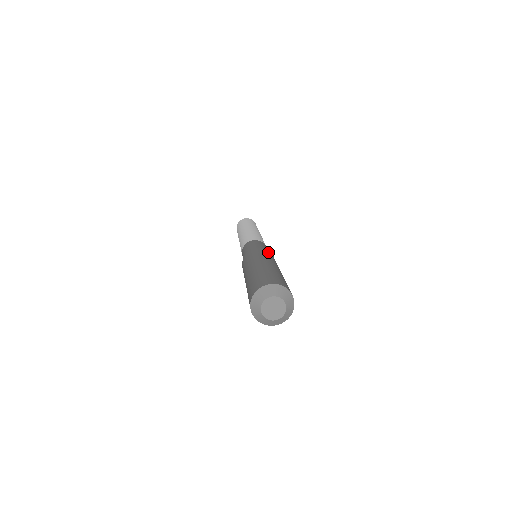
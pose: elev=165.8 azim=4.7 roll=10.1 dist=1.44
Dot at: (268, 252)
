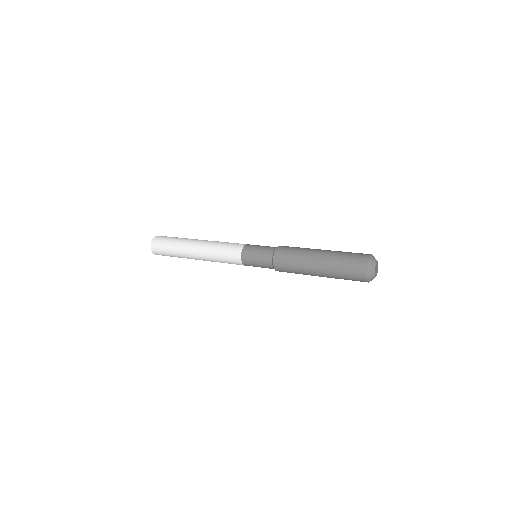
Dot at: occluded
